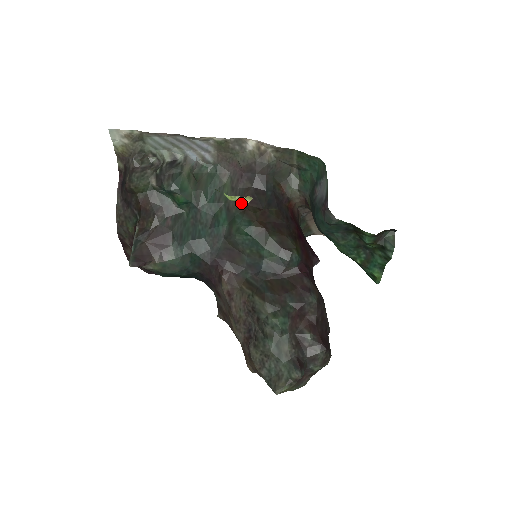
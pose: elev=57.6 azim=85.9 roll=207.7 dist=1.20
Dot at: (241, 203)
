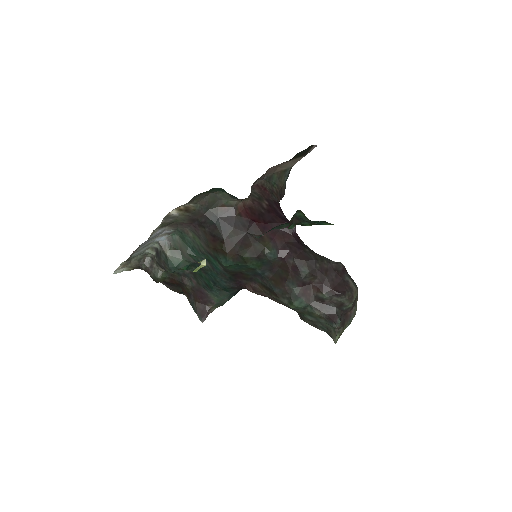
Dot at: (210, 246)
